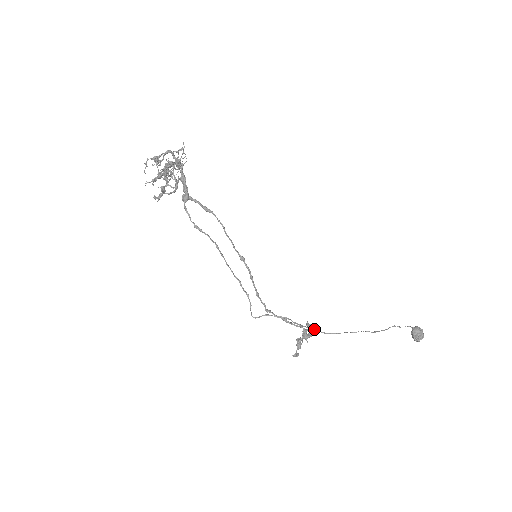
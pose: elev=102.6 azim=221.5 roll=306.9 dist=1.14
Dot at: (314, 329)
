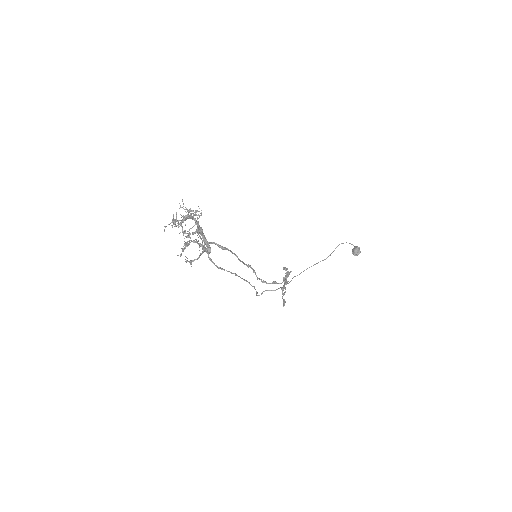
Dot at: occluded
